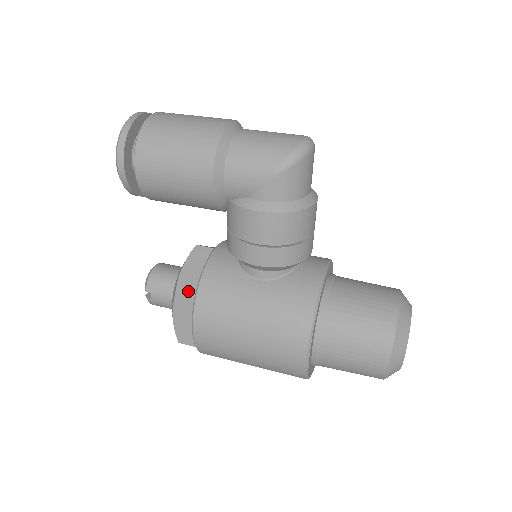
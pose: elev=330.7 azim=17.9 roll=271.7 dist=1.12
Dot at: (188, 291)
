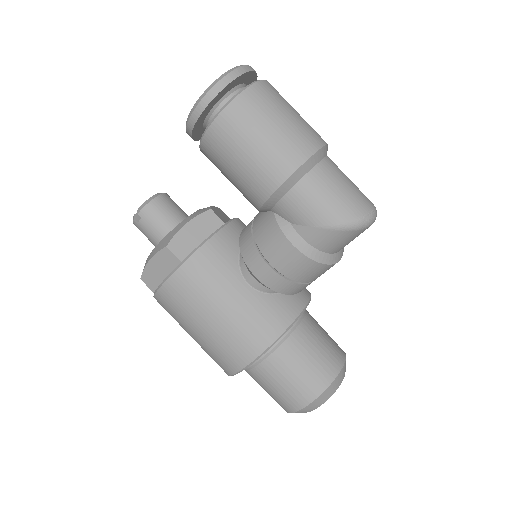
Dot at: (180, 250)
